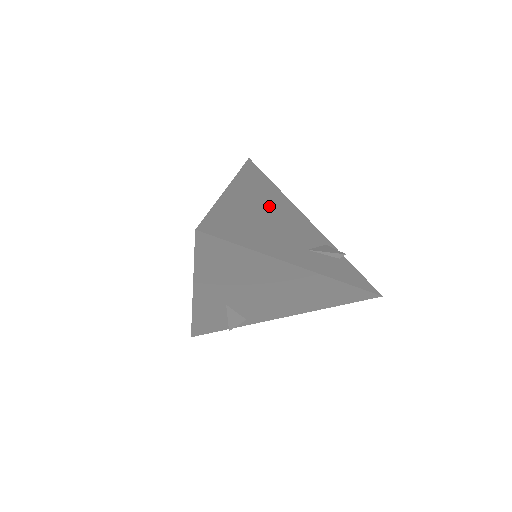
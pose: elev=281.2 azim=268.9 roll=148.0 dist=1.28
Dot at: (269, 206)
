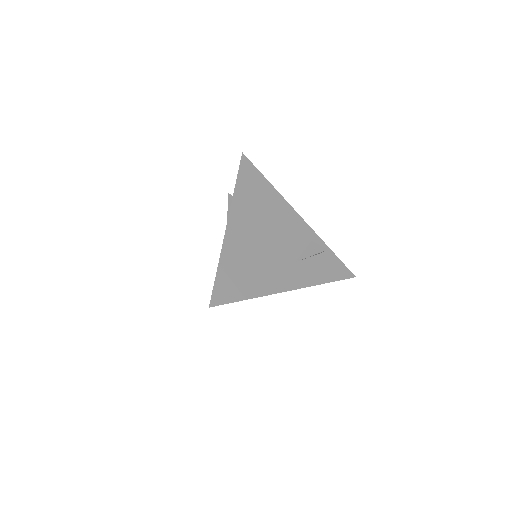
Dot at: (263, 223)
